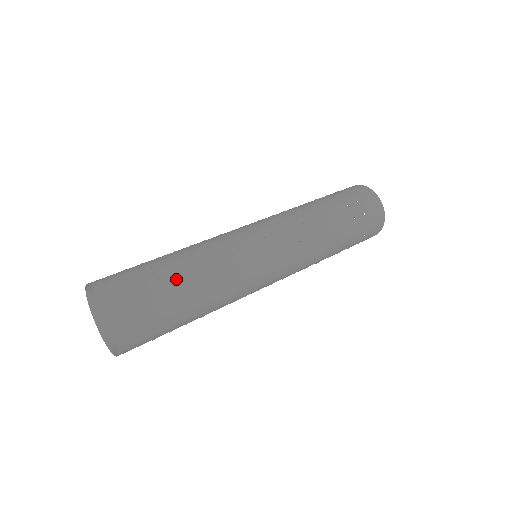
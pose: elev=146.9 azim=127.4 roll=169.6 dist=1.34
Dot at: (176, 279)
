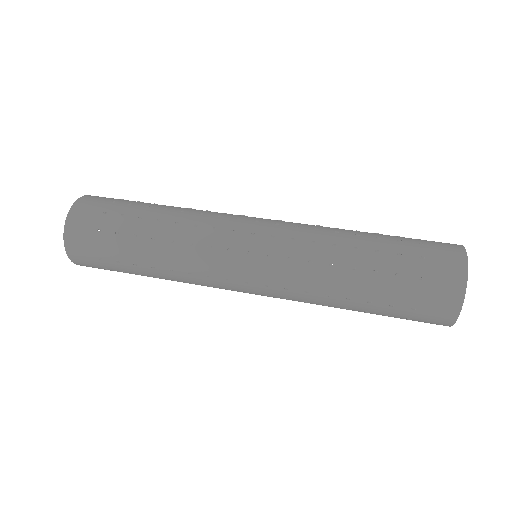
Dot at: (136, 222)
